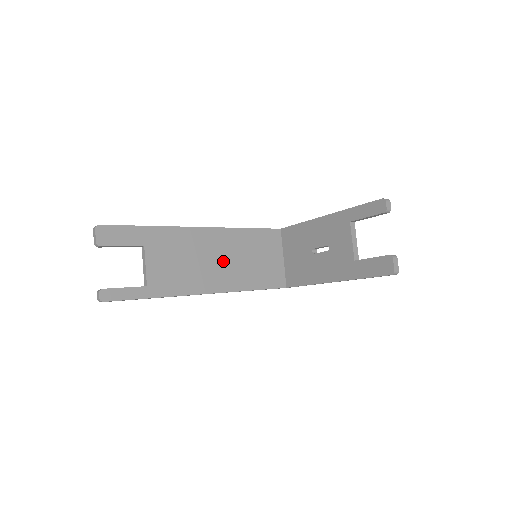
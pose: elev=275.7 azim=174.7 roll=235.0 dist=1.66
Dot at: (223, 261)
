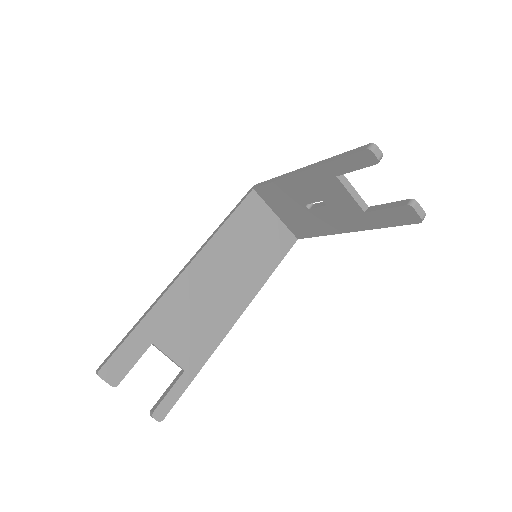
Dot at: (227, 279)
